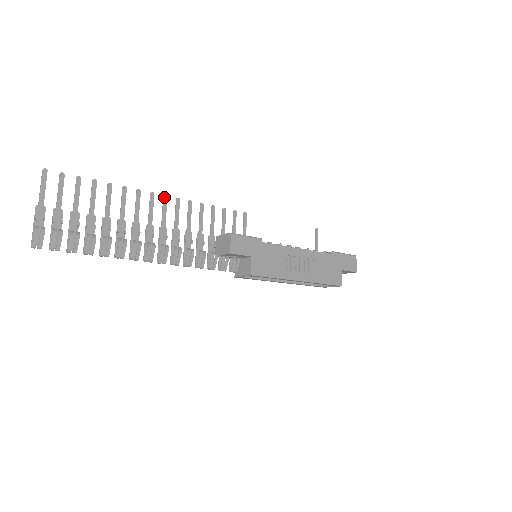
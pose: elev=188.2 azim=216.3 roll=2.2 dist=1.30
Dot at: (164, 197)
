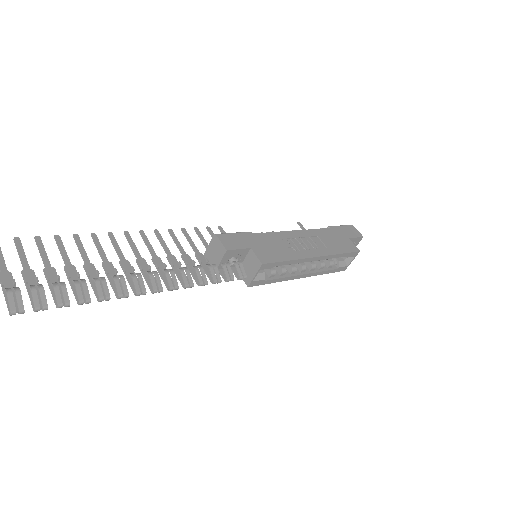
Dot at: (125, 233)
